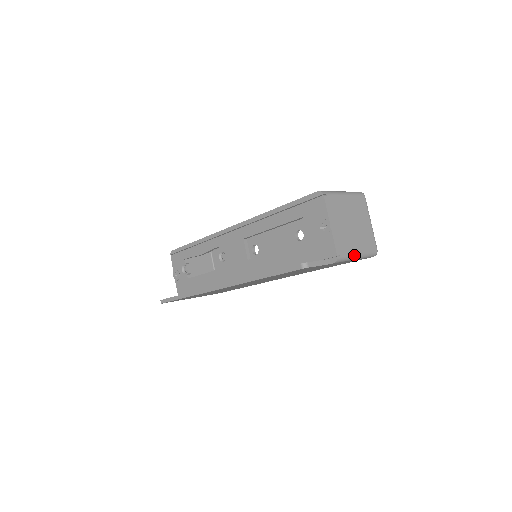
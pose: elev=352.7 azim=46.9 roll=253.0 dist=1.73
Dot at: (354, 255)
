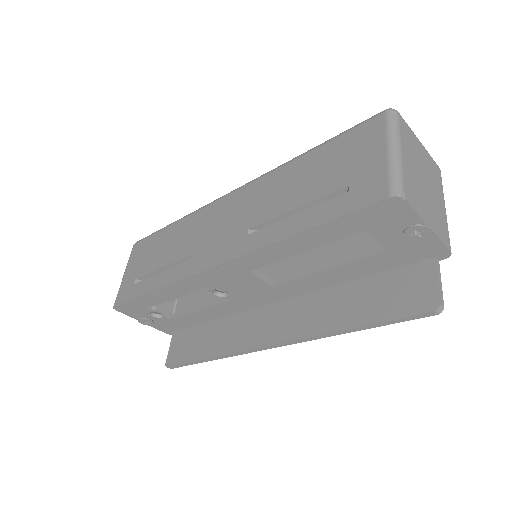
Dot at: (446, 217)
